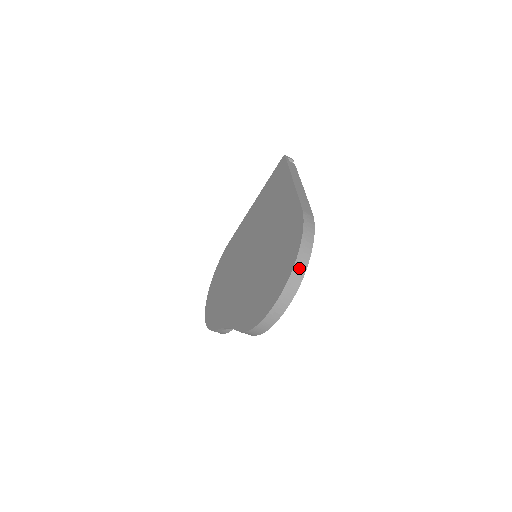
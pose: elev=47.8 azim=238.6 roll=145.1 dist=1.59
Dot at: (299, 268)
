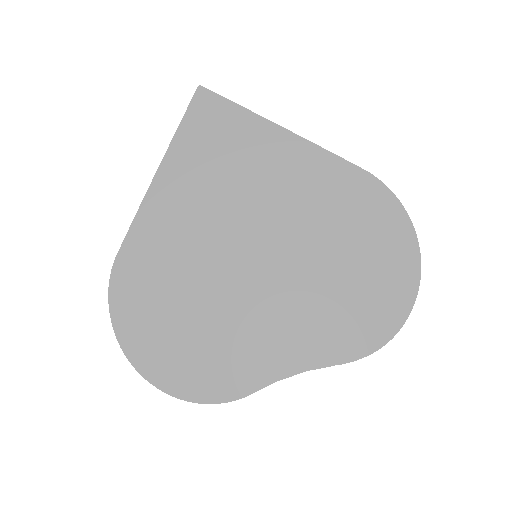
Dot at: (416, 244)
